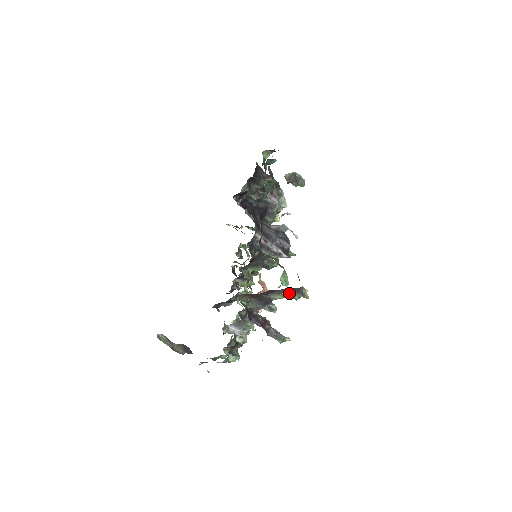
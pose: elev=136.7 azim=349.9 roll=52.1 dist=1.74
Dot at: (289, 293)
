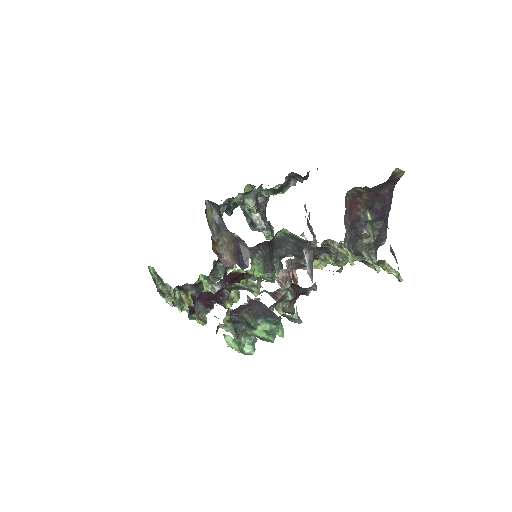
Dot at: (370, 245)
